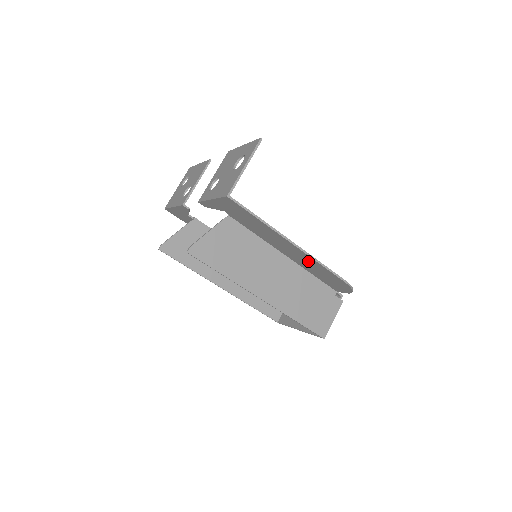
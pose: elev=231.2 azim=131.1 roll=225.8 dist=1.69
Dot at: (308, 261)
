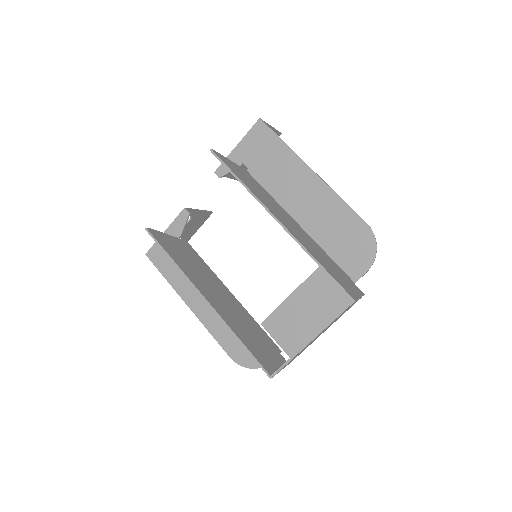
Dot at: (326, 207)
